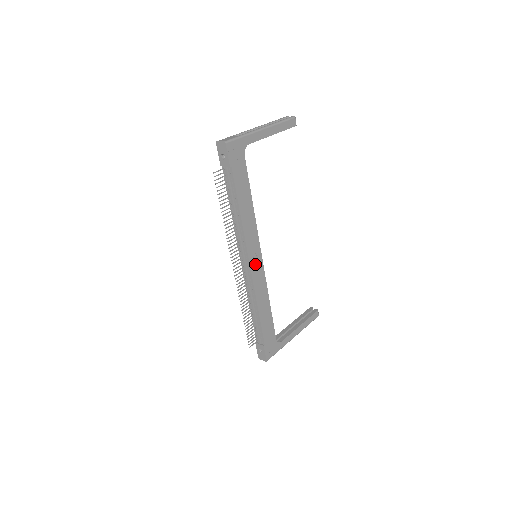
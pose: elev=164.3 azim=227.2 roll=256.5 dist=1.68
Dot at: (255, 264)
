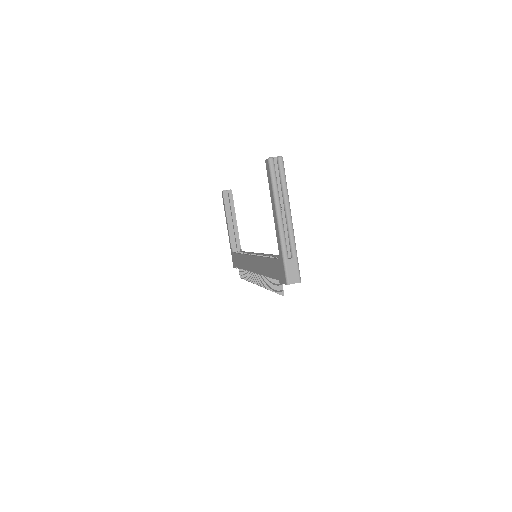
Dot at: occluded
